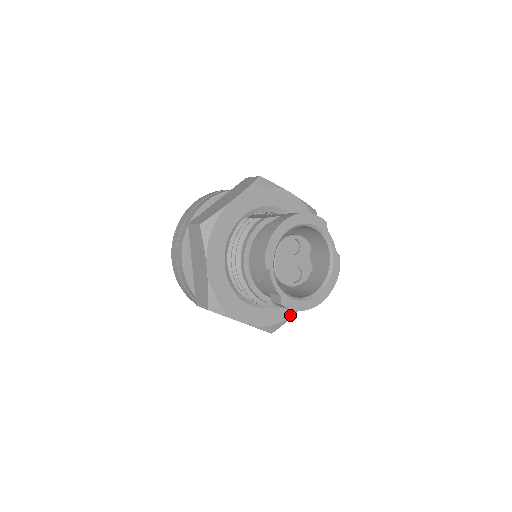
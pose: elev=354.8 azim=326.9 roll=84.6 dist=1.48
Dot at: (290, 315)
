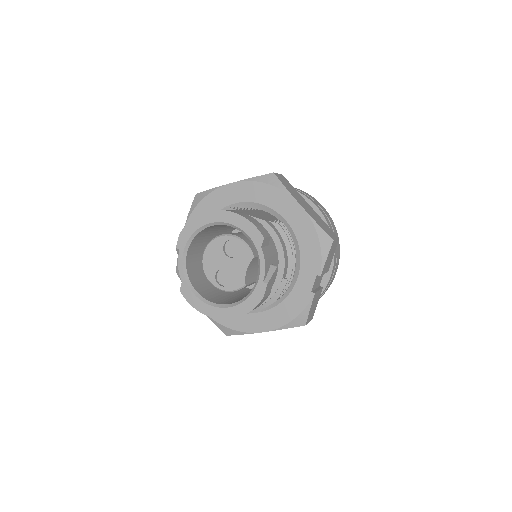
Dot at: (248, 330)
